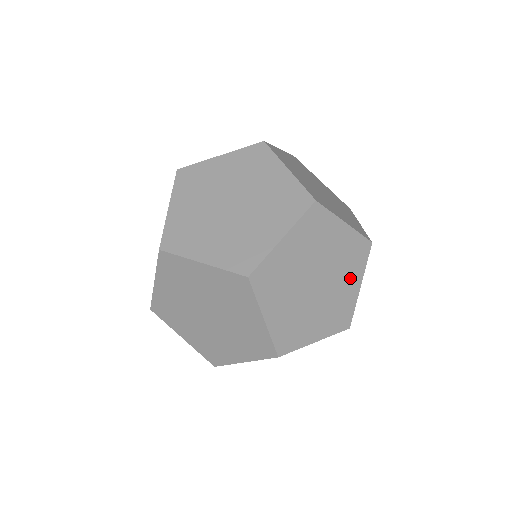
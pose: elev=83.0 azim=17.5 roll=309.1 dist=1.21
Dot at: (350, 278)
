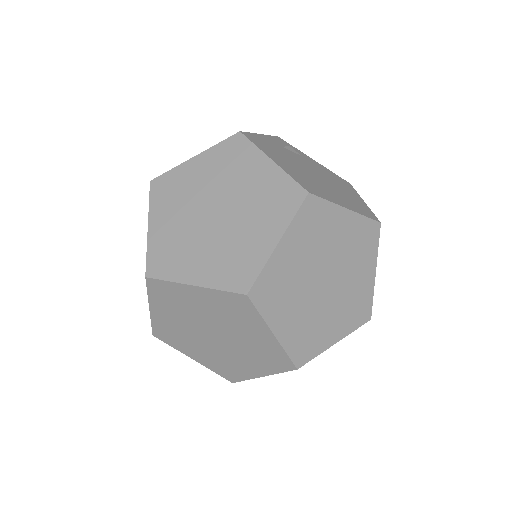
Dot at: occluded
